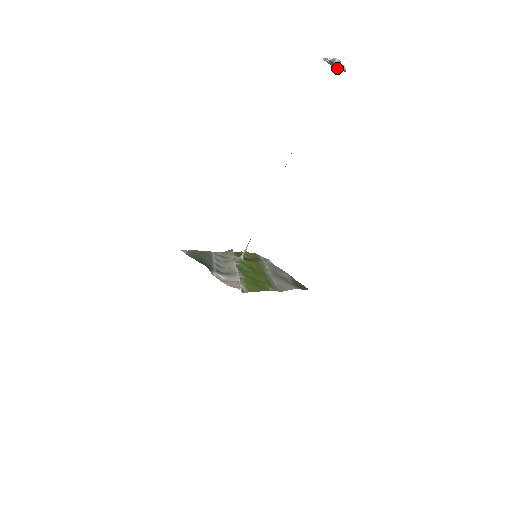
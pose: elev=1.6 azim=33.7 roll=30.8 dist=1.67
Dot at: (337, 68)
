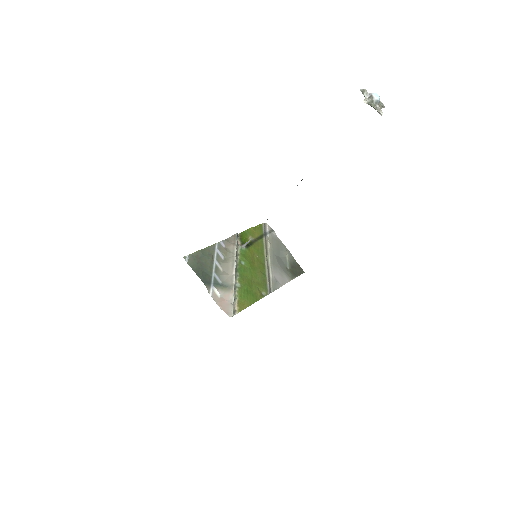
Dot at: (373, 107)
